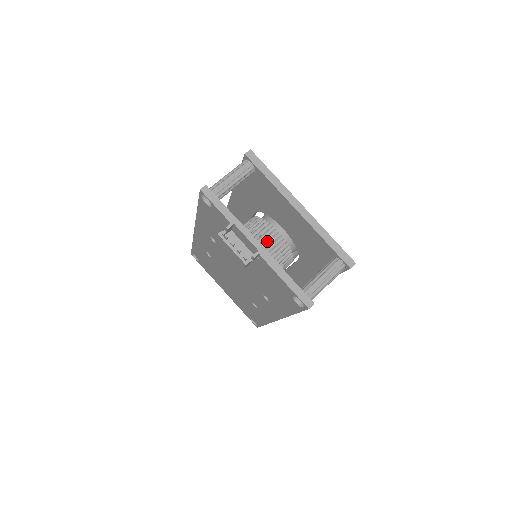
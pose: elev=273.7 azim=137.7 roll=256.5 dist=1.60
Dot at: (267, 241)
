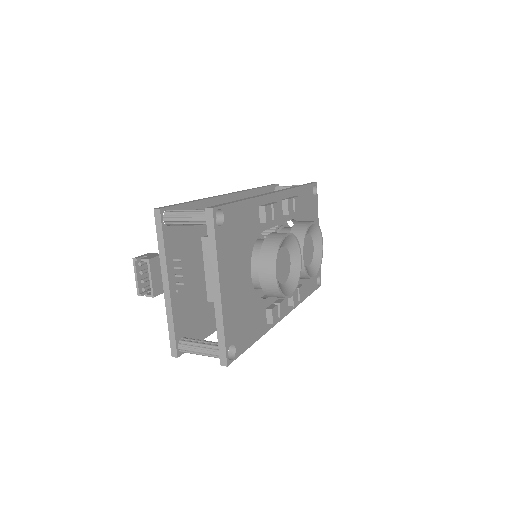
Dot at: occluded
